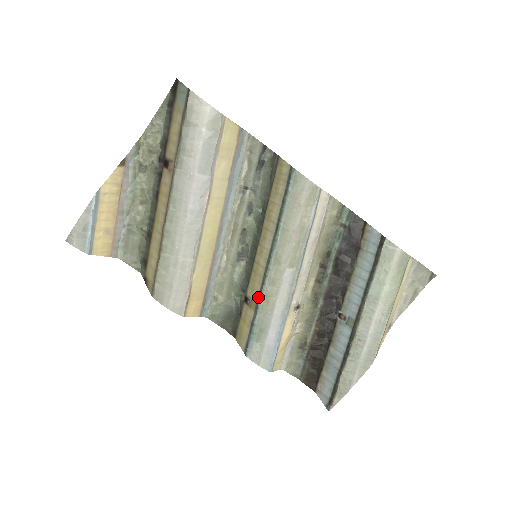
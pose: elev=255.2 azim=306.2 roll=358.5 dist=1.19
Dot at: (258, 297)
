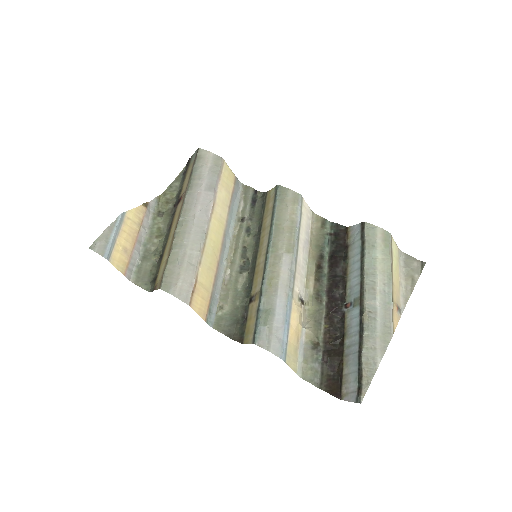
Dot at: (261, 285)
